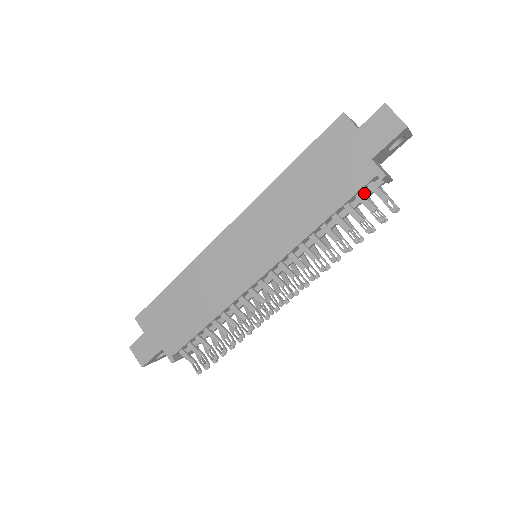
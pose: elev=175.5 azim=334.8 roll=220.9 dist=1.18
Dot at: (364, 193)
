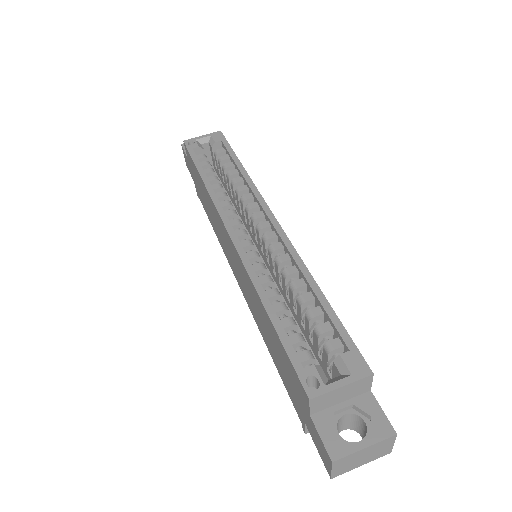
Dot at: occluded
